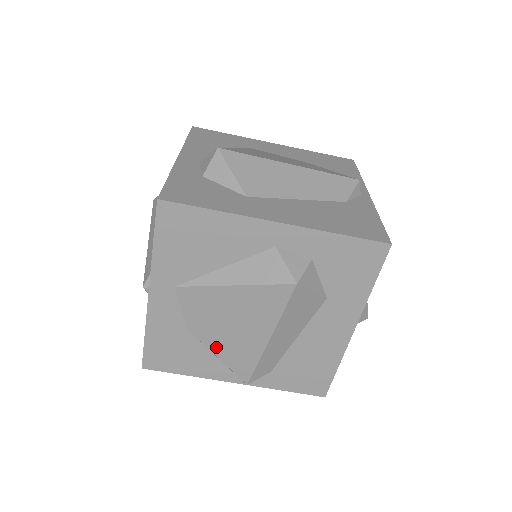
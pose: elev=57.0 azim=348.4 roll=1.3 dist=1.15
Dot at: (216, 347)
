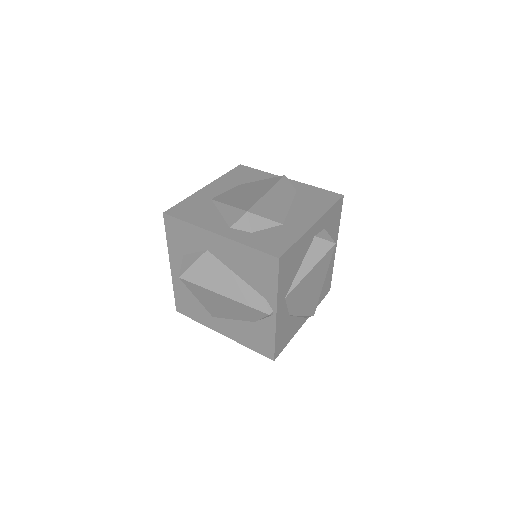
Dot at: (302, 311)
